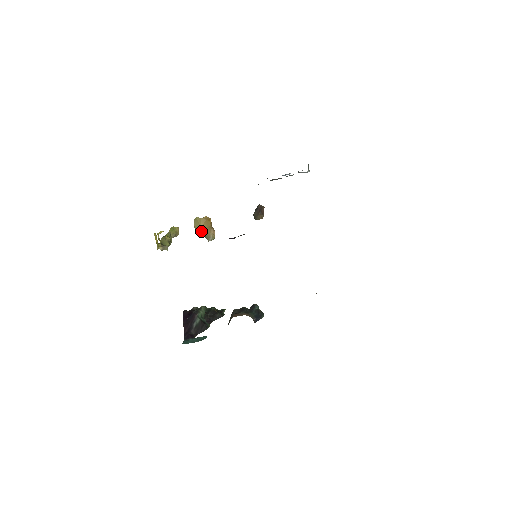
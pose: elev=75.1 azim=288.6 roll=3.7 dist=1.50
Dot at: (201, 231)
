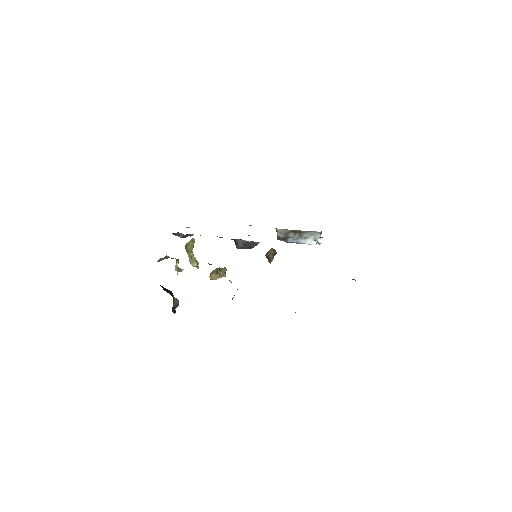
Dot at: (215, 272)
